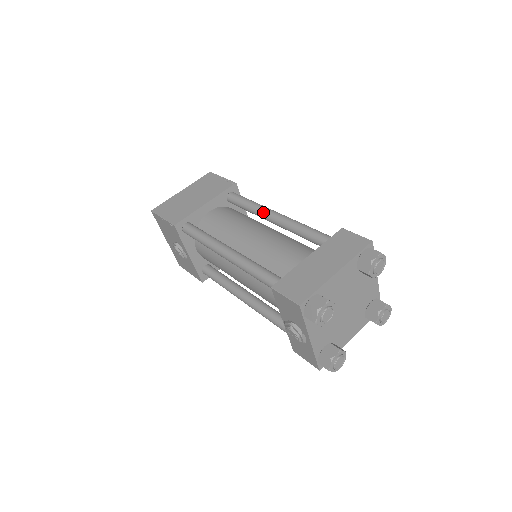
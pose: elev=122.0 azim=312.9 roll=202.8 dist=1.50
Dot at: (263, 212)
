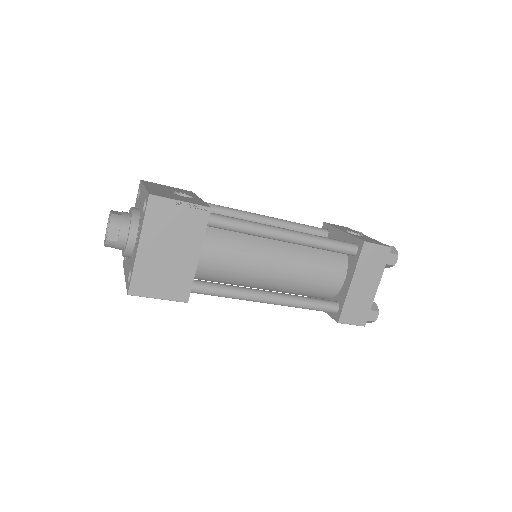
Dot at: (271, 238)
